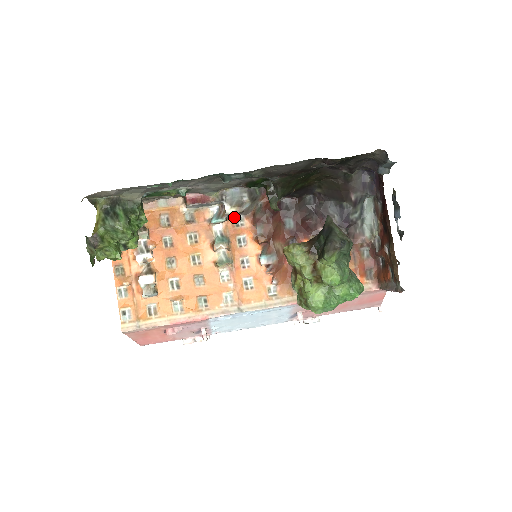
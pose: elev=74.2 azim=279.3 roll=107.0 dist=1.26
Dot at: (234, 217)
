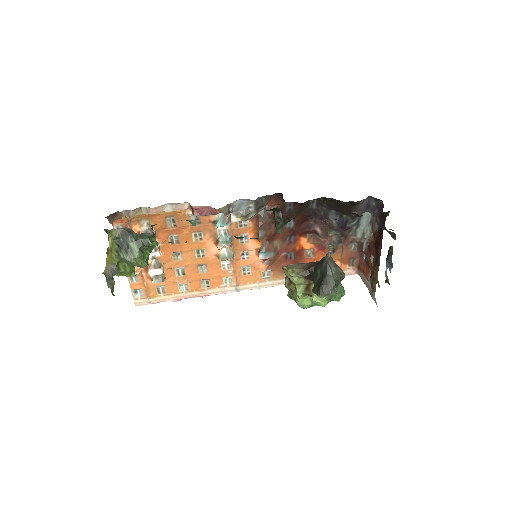
Dot at: occluded
